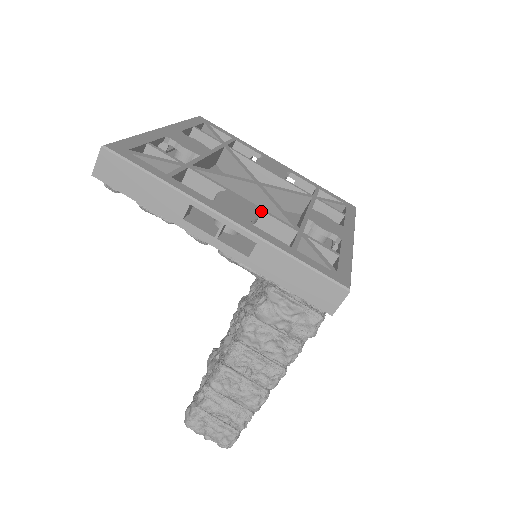
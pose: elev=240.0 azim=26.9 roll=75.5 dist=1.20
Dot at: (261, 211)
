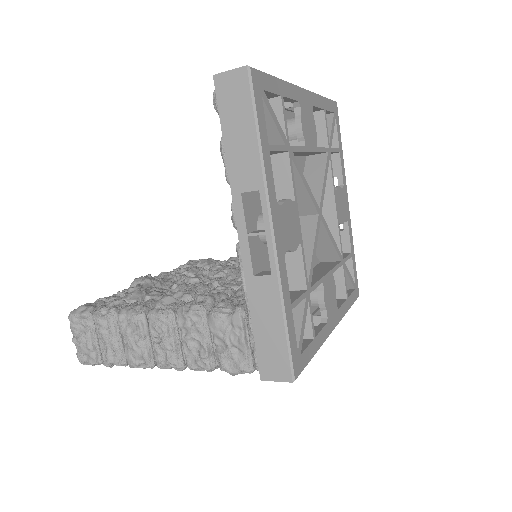
Dot at: (300, 245)
